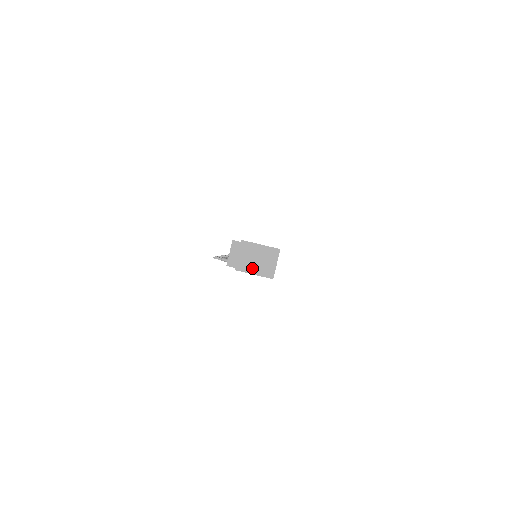
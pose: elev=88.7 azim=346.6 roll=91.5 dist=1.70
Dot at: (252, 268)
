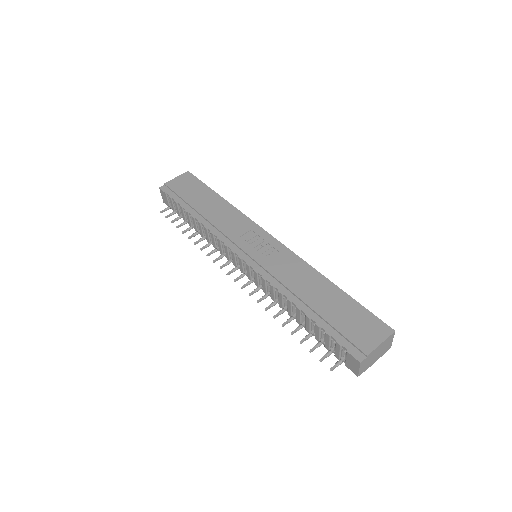
Dot at: (376, 359)
